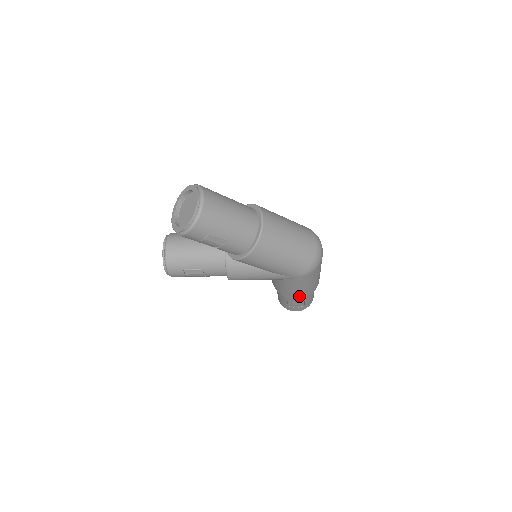
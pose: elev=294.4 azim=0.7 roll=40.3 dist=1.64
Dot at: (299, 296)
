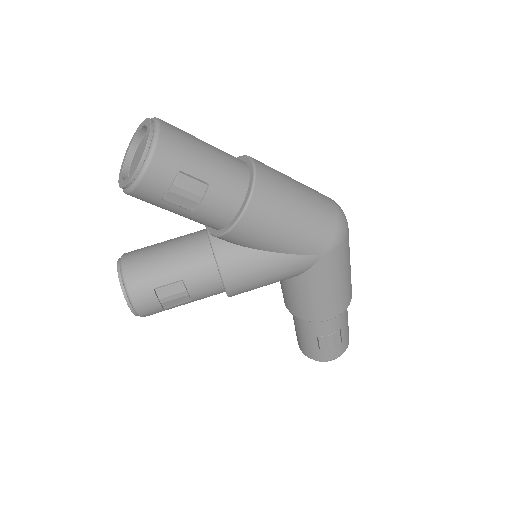
Dot at: (333, 310)
